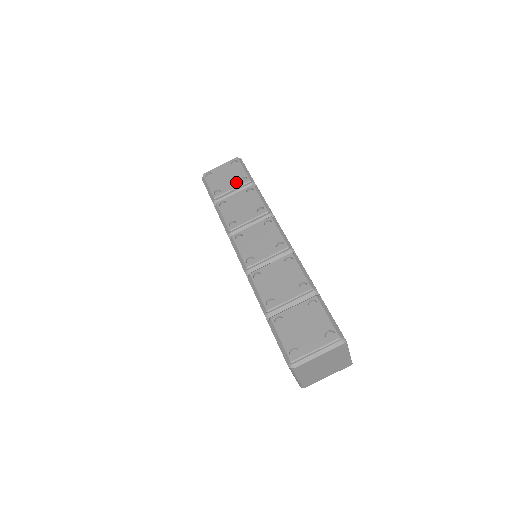
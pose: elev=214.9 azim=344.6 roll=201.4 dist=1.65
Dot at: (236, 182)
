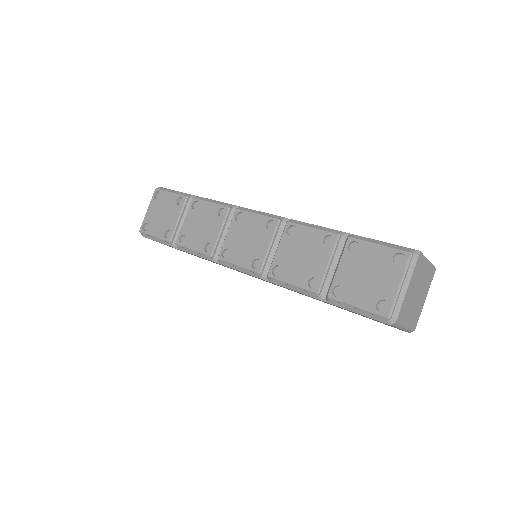
Dot at: (175, 210)
